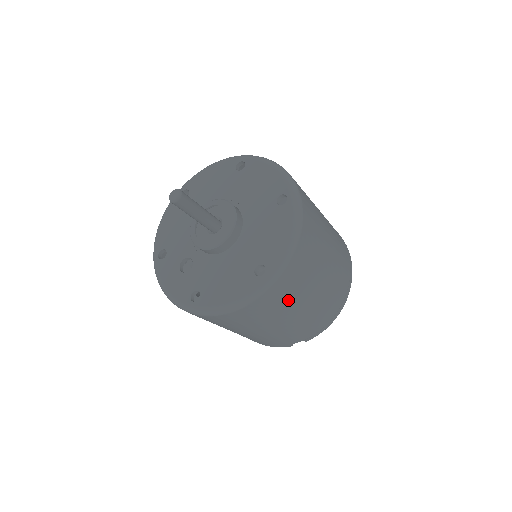
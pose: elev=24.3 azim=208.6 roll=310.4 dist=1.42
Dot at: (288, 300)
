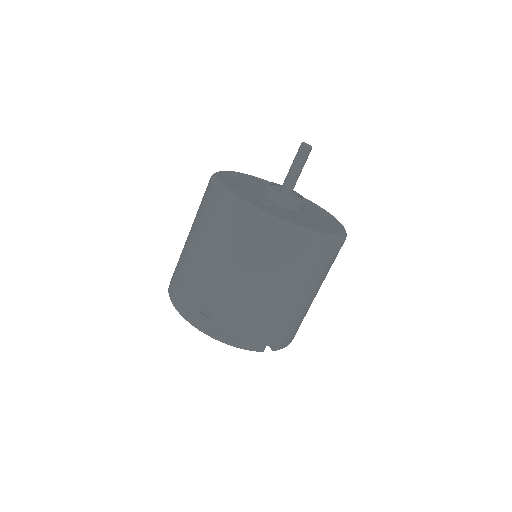
Dot at: (327, 270)
